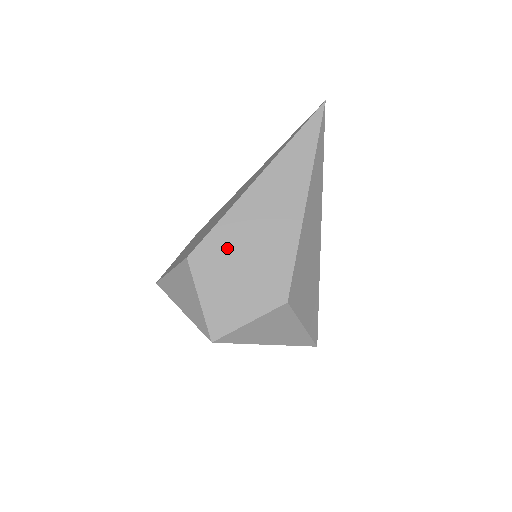
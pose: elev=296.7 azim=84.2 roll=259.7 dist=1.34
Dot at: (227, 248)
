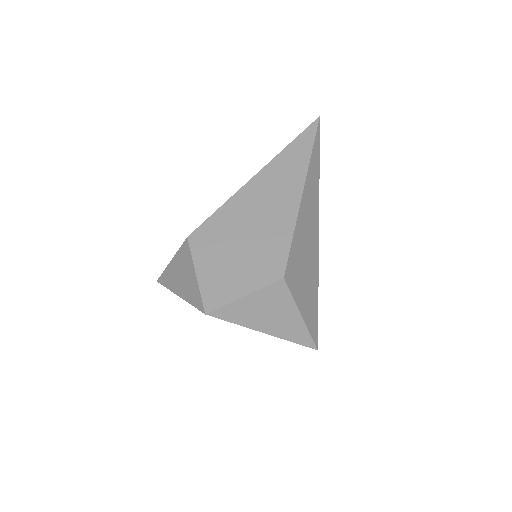
Dot at: (226, 229)
